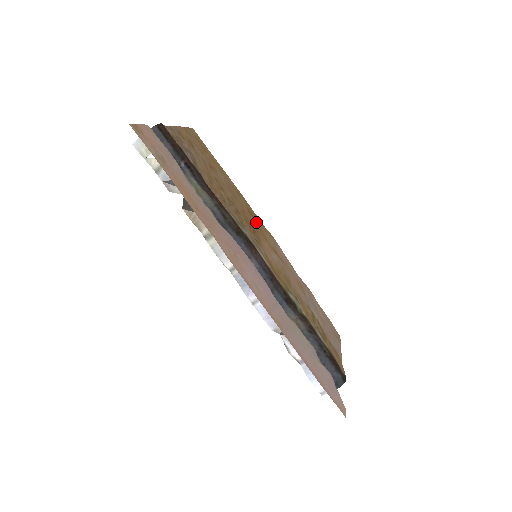
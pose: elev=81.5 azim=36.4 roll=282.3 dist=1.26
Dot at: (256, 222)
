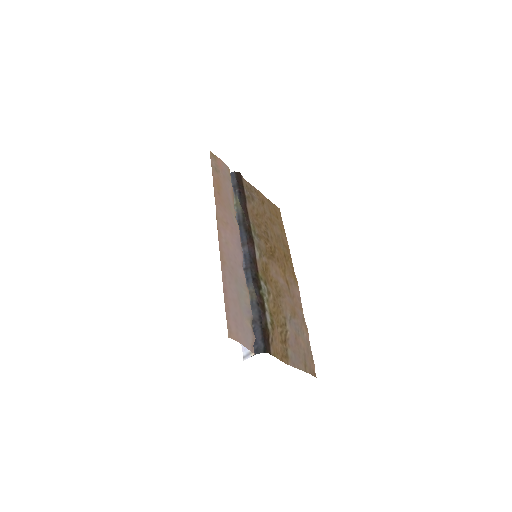
Dot at: (285, 263)
